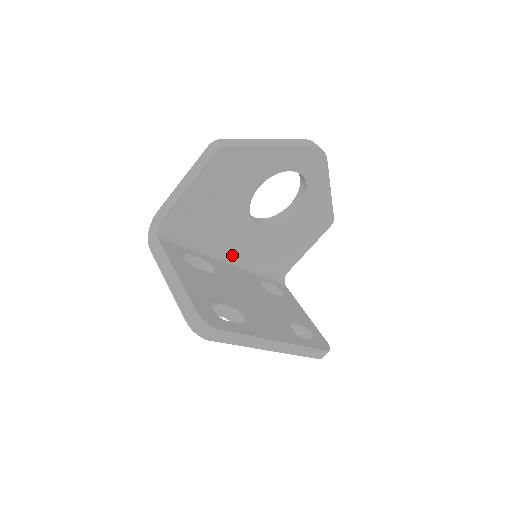
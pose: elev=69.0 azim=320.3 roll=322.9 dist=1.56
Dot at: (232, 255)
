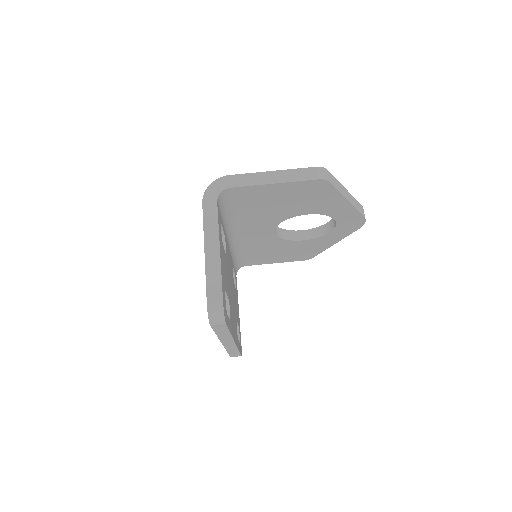
Dot at: (234, 236)
